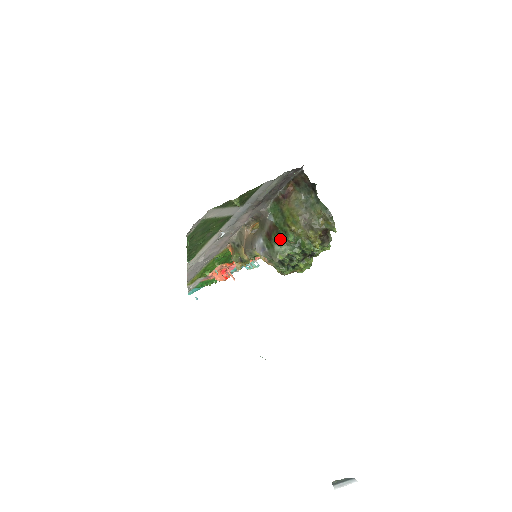
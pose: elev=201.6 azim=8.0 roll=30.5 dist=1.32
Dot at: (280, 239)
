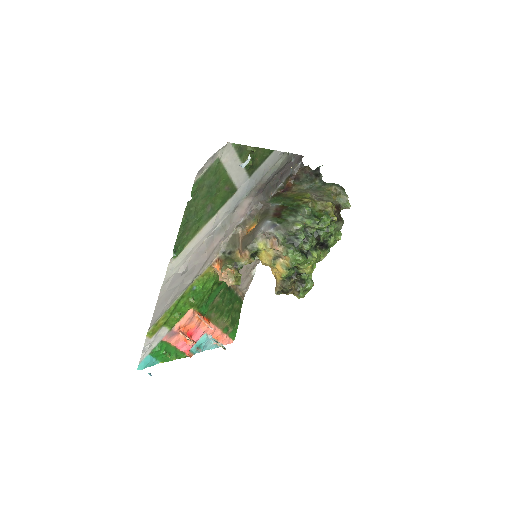
Dot at: (293, 212)
